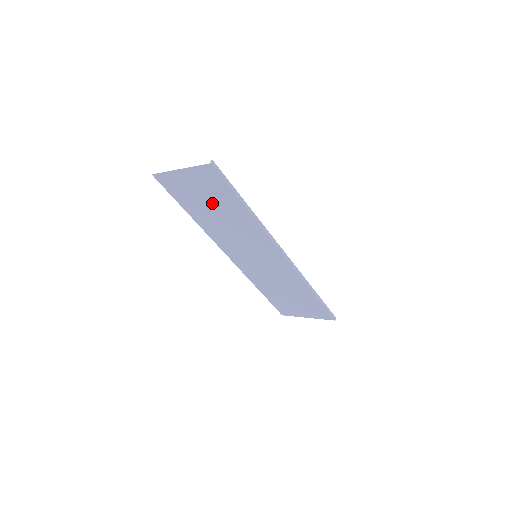
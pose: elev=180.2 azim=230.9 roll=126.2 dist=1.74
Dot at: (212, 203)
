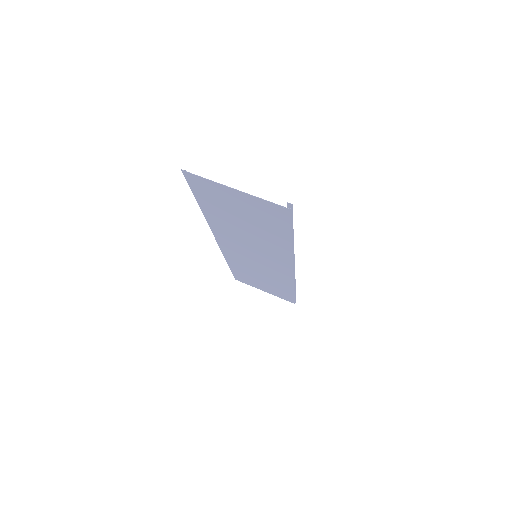
Dot at: (248, 219)
